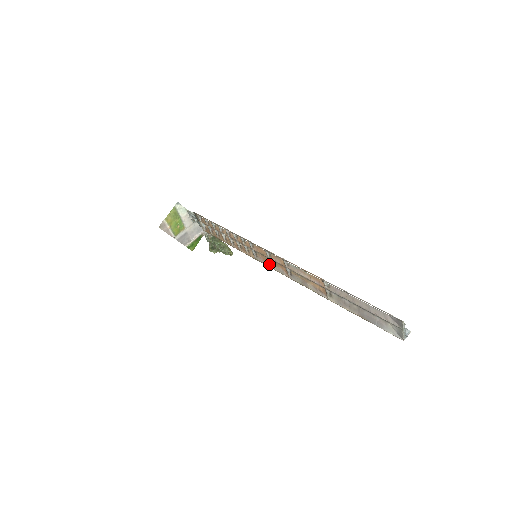
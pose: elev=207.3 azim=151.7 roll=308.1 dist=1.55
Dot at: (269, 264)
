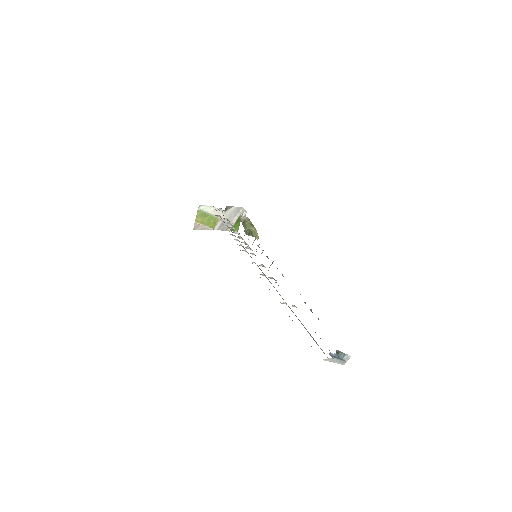
Dot at: occluded
